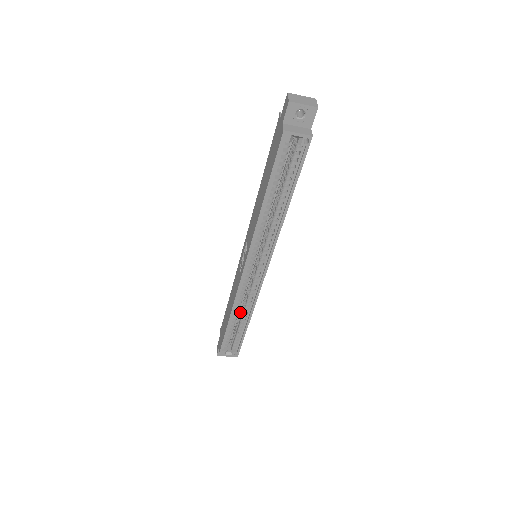
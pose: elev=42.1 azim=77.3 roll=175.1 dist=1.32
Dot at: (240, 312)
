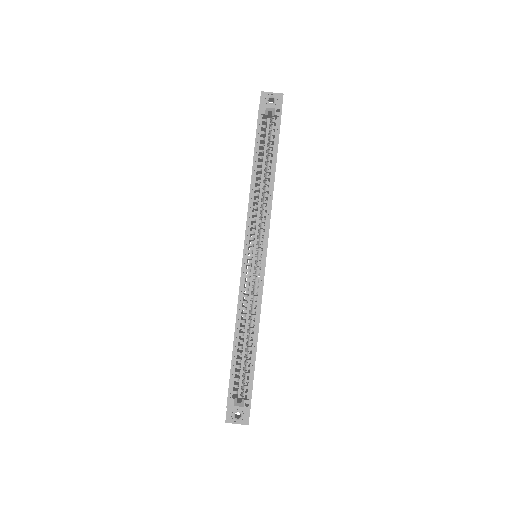
Dot at: (247, 335)
